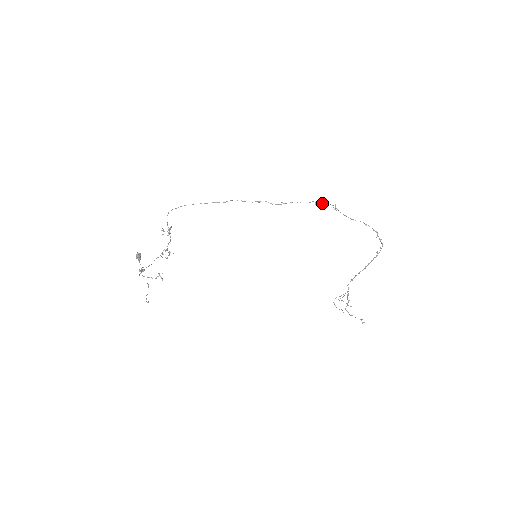
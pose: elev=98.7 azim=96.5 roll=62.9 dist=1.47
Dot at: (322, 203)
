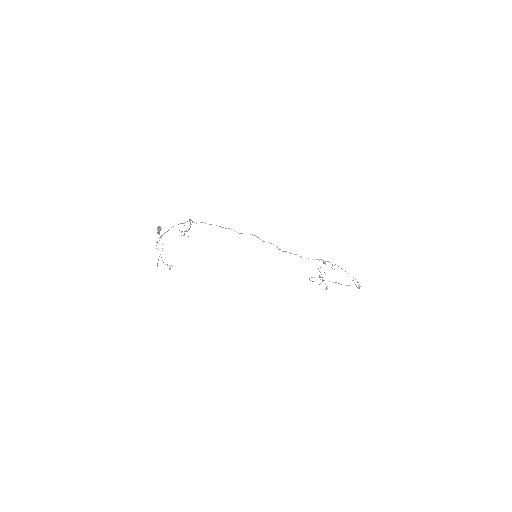
Dot at: (323, 262)
